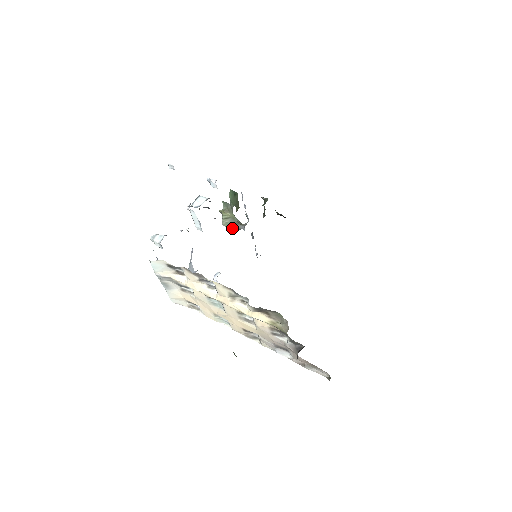
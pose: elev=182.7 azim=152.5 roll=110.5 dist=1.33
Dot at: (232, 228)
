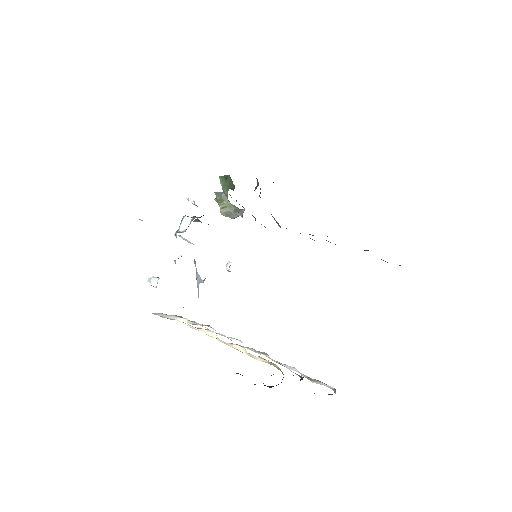
Dot at: (231, 217)
